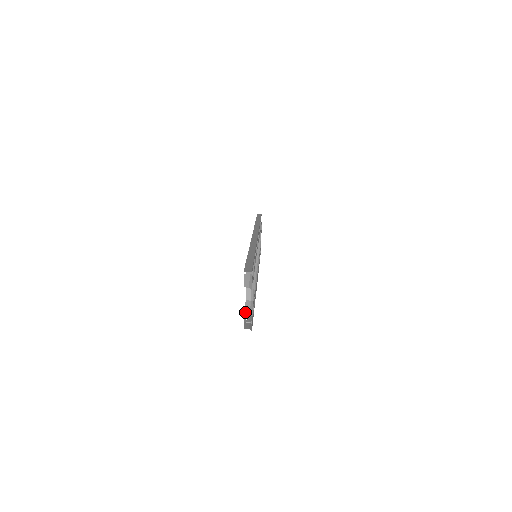
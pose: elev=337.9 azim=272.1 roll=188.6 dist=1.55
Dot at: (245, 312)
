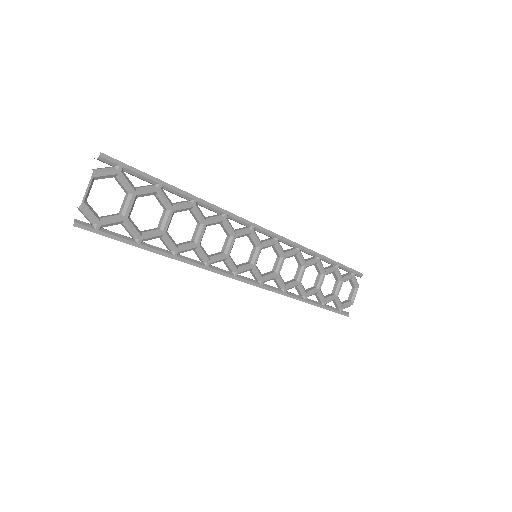
Dot at: (101, 216)
